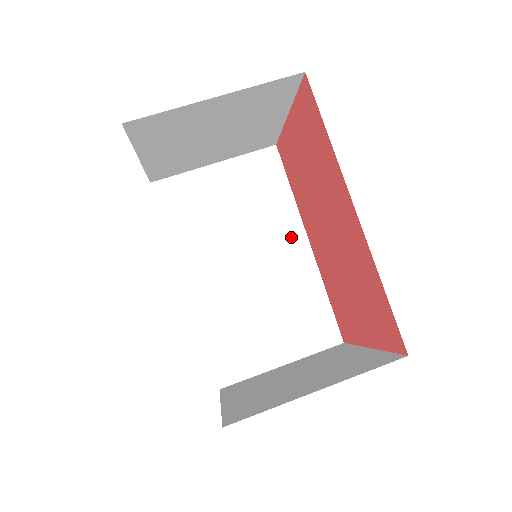
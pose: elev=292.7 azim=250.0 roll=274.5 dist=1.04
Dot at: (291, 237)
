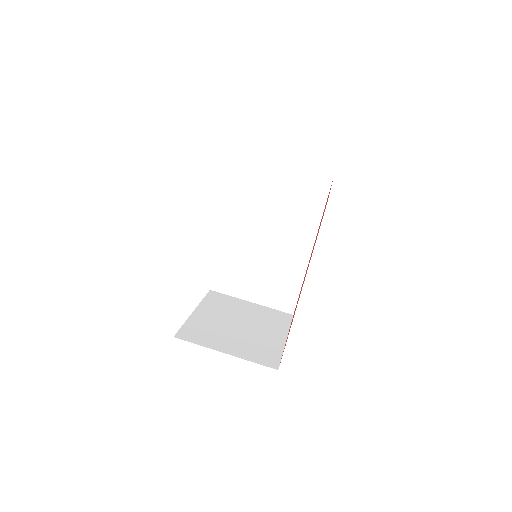
Dot at: (303, 241)
